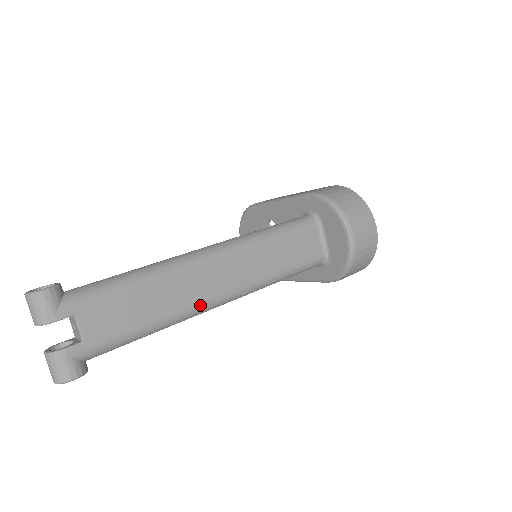
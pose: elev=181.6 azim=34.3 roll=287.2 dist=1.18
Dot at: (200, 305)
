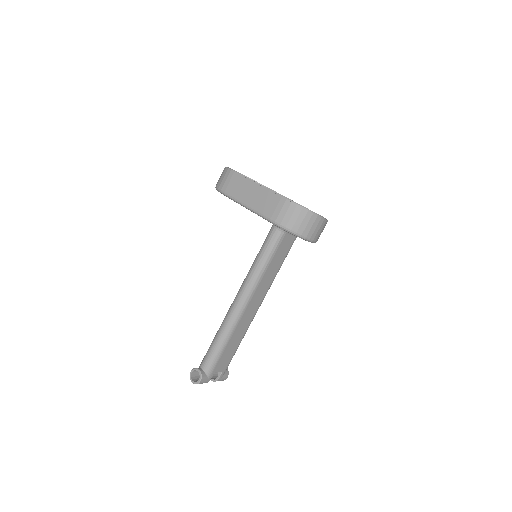
Dot at: (252, 320)
